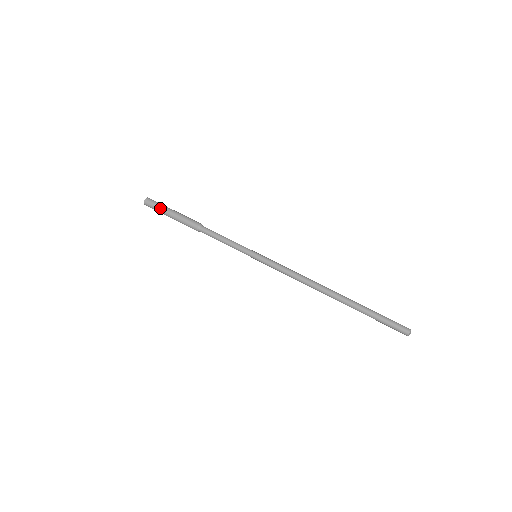
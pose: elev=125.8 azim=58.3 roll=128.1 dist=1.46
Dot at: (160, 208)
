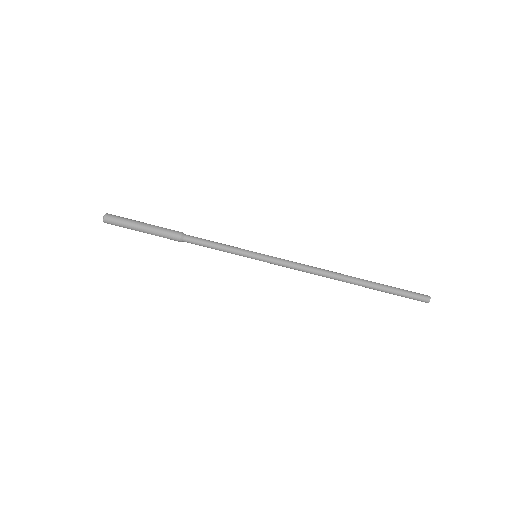
Dot at: (127, 223)
